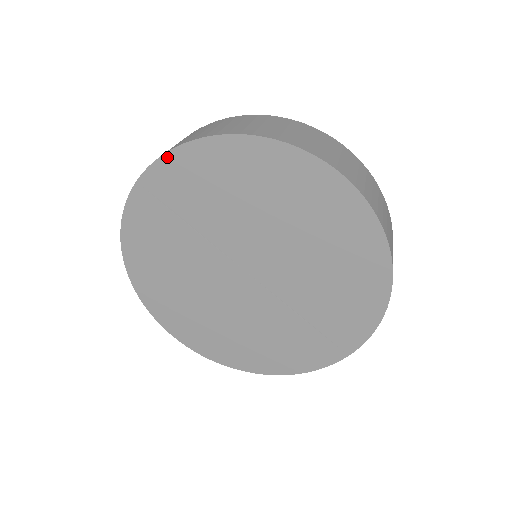
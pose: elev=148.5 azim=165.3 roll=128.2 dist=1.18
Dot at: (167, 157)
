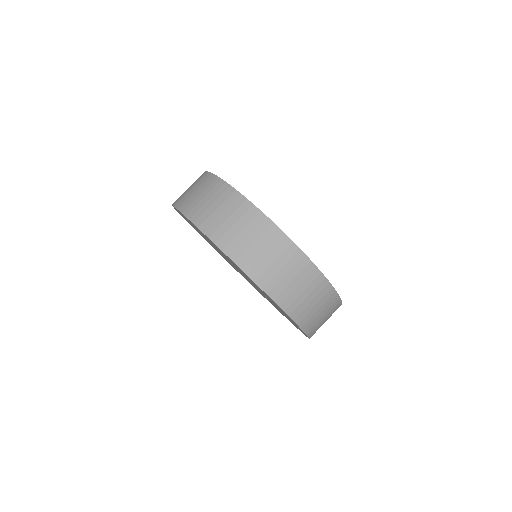
Dot at: (174, 207)
